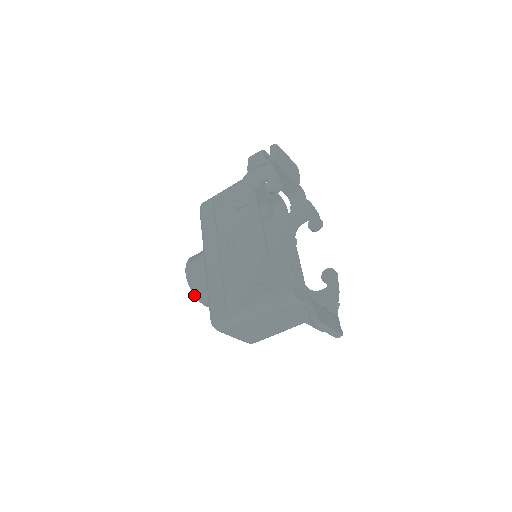
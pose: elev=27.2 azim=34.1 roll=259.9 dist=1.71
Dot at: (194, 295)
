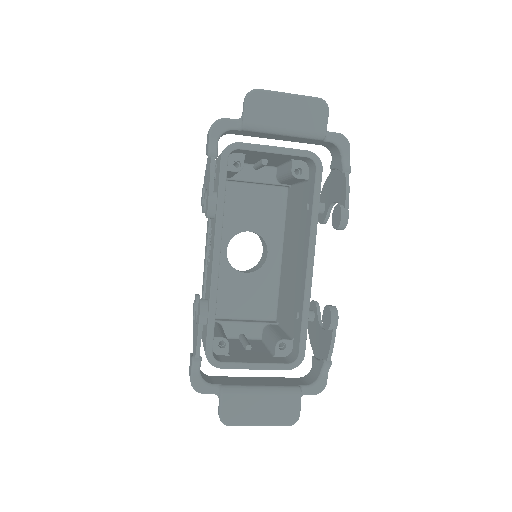
Dot at: occluded
